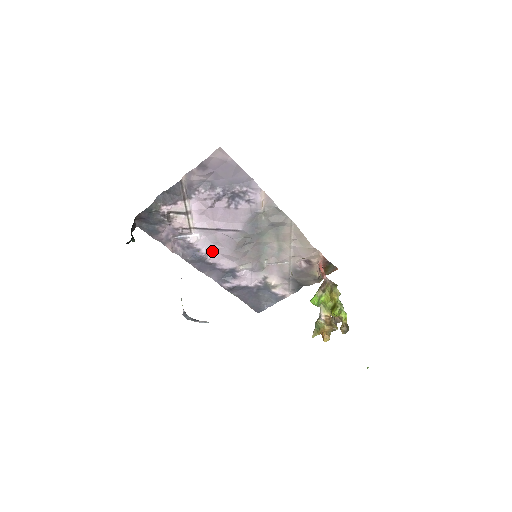
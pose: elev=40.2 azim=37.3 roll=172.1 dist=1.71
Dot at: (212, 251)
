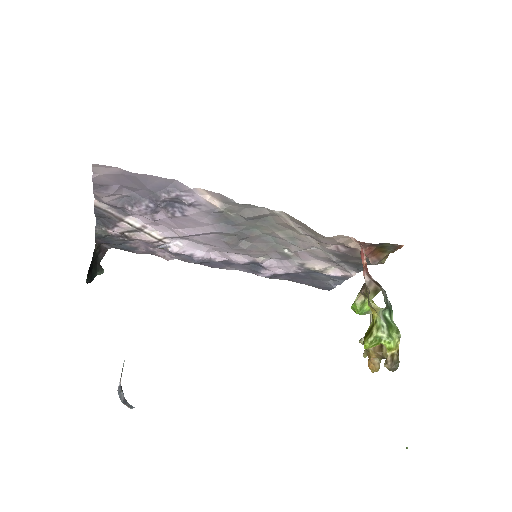
Dot at: (211, 250)
